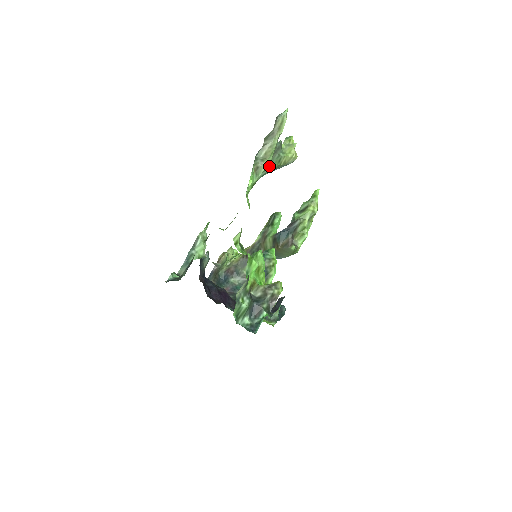
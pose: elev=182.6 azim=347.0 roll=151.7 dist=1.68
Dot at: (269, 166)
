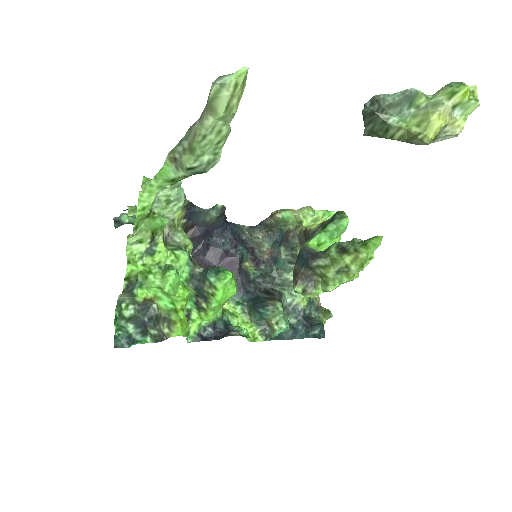
Dot at: (200, 165)
